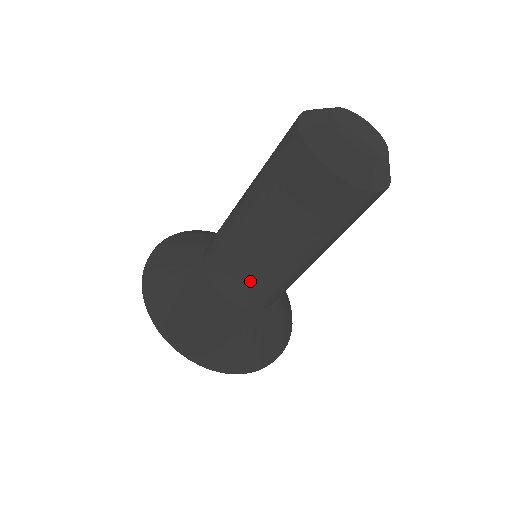
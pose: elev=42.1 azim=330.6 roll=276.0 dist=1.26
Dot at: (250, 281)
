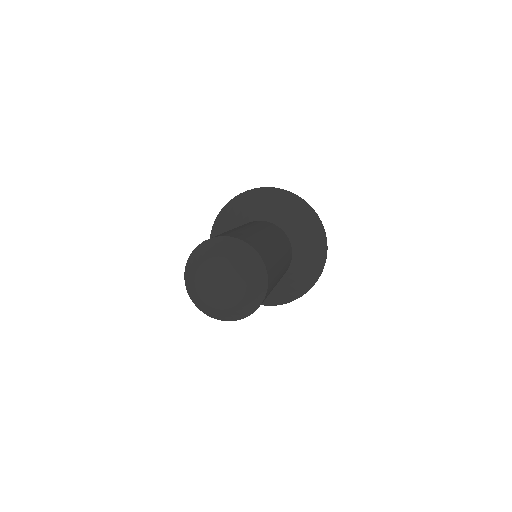
Dot at: occluded
